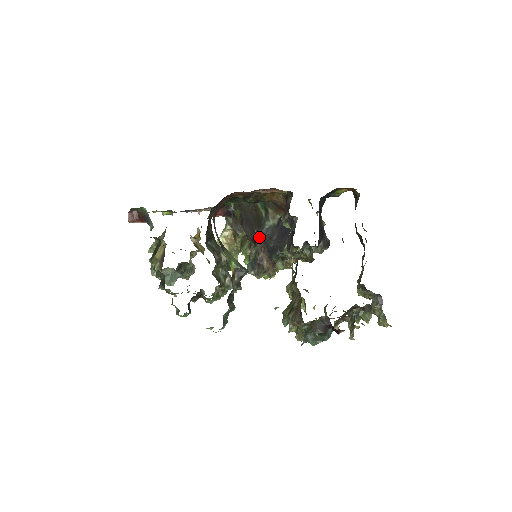
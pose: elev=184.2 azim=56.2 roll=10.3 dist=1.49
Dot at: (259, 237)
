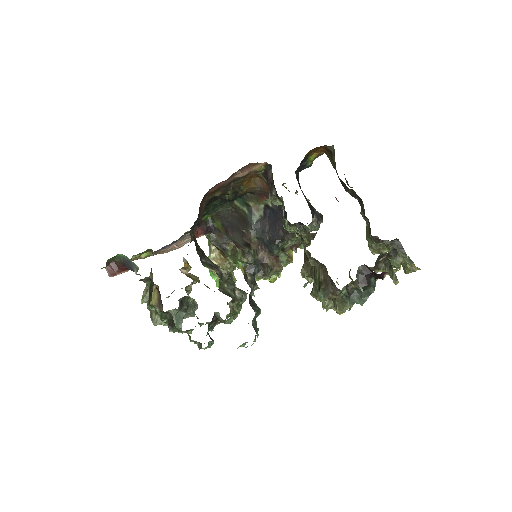
Dot at: (251, 236)
